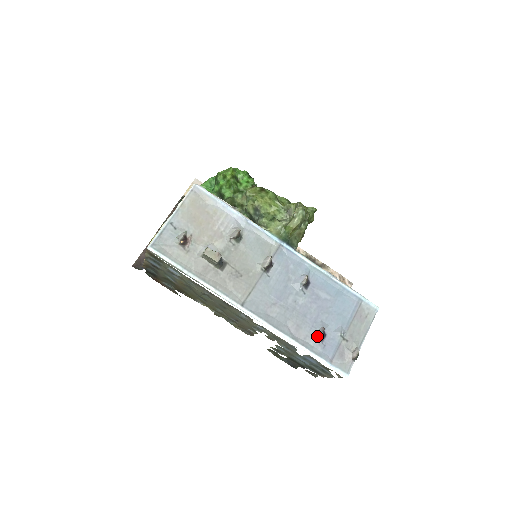
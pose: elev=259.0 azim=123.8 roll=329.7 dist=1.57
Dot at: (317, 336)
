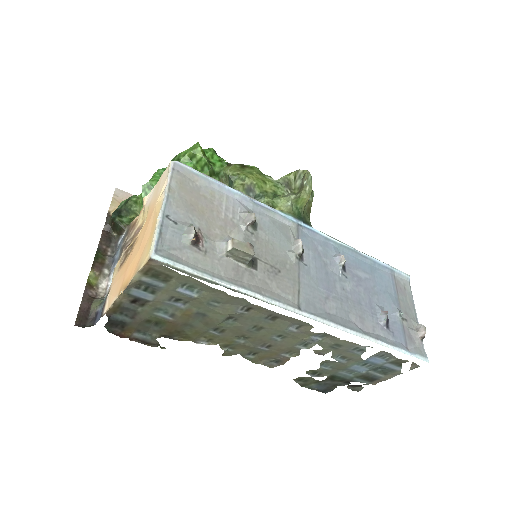
Dot at: (382, 323)
